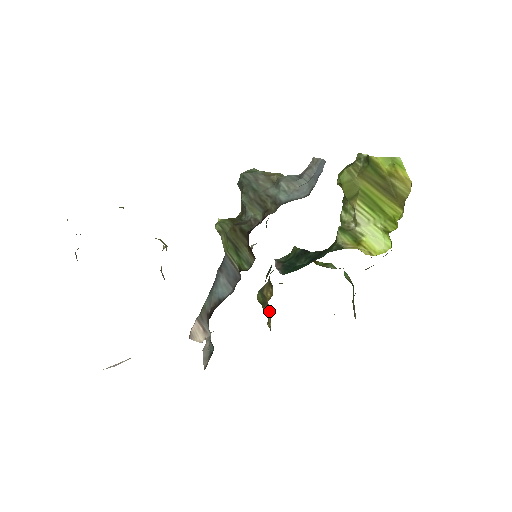
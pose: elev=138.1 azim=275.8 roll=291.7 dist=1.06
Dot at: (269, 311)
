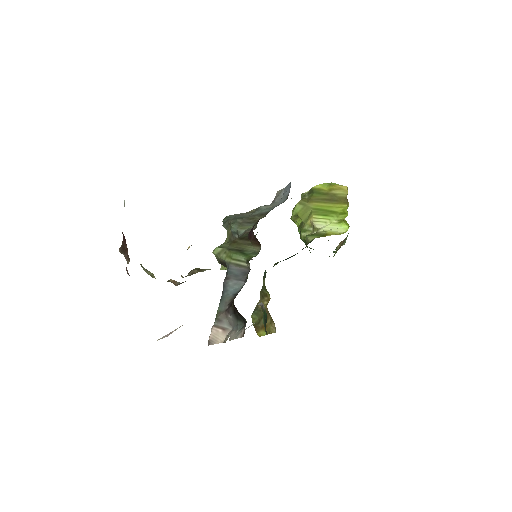
Dot at: (268, 320)
